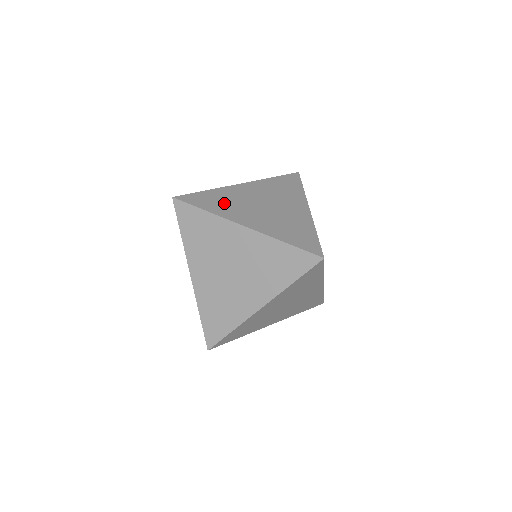
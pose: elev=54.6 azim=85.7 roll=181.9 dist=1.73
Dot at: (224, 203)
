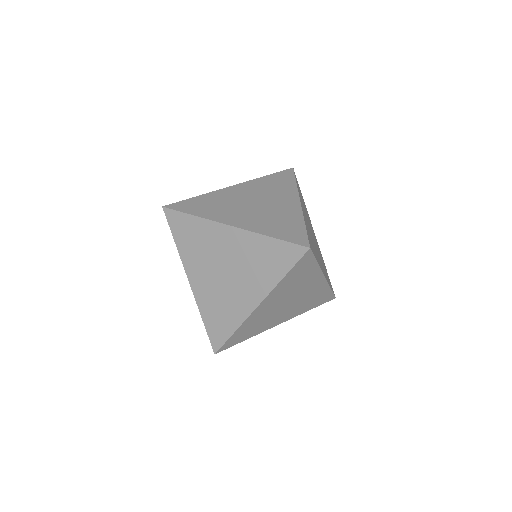
Dot at: (213, 206)
